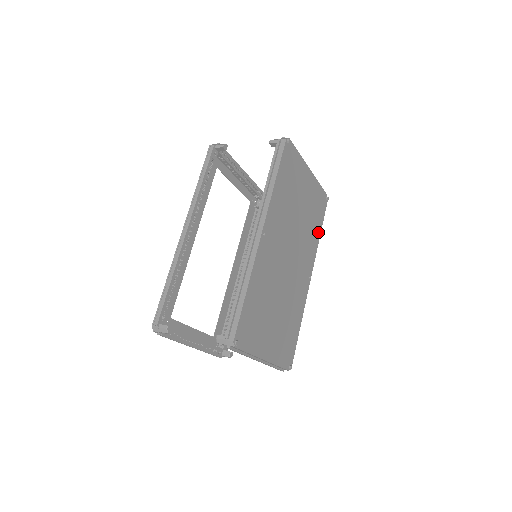
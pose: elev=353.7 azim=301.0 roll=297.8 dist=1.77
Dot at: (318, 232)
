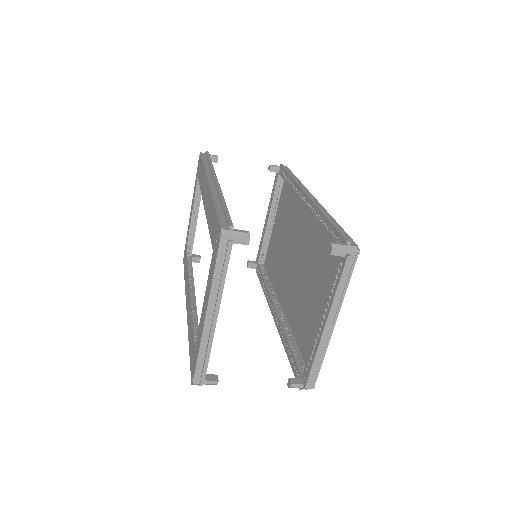
Dot at: (271, 283)
